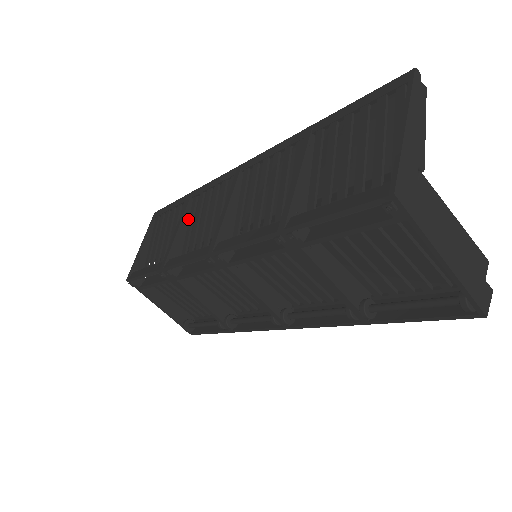
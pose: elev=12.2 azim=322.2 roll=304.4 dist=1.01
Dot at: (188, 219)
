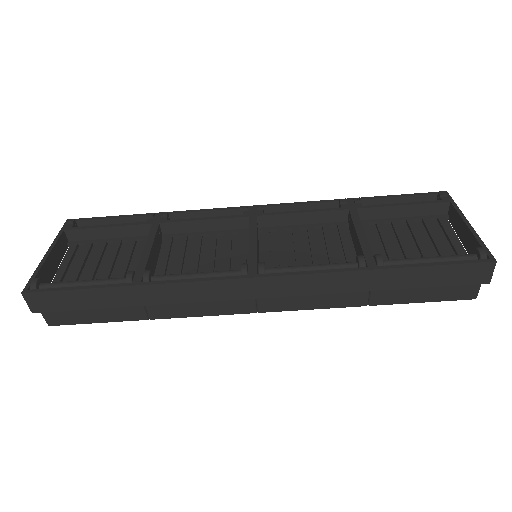
Dot at: occluded
